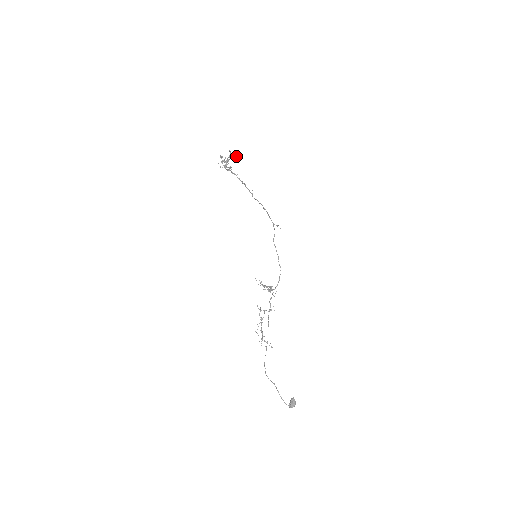
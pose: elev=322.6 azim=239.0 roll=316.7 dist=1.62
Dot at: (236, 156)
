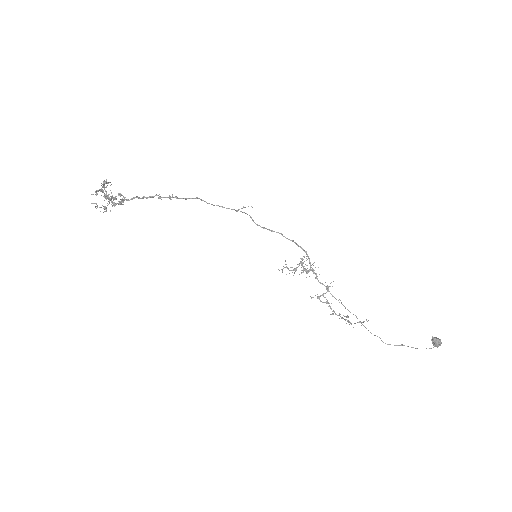
Dot at: (110, 182)
